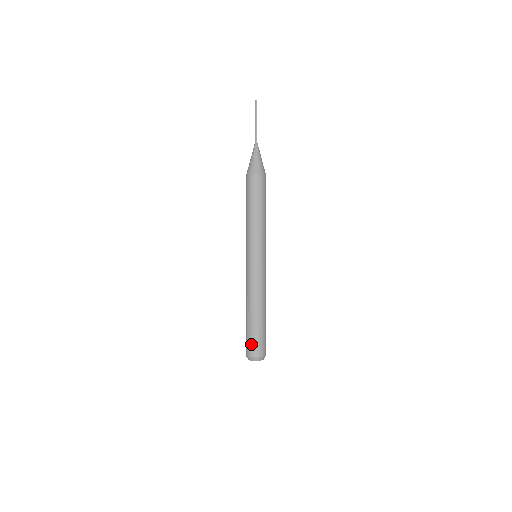
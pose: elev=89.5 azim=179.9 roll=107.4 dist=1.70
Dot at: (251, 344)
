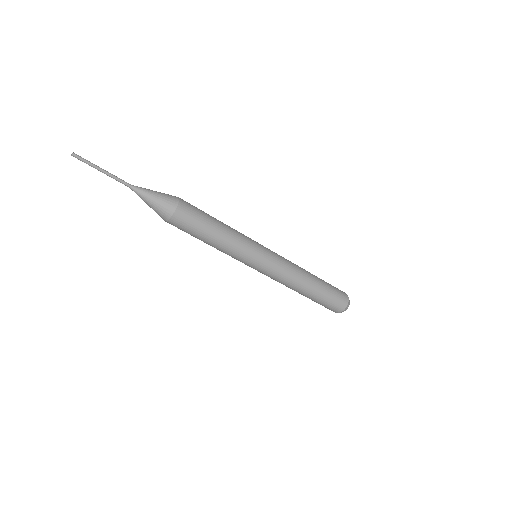
Dot at: (331, 307)
